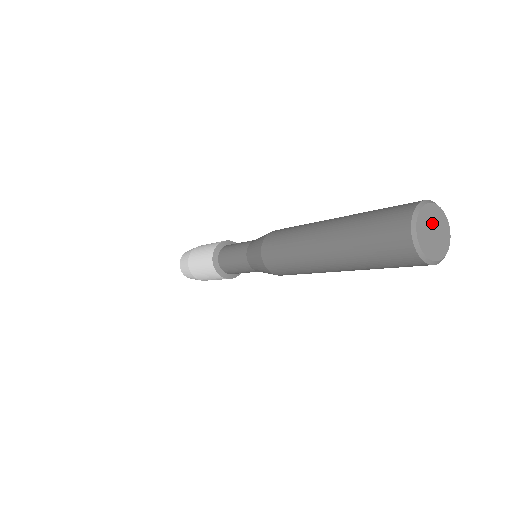
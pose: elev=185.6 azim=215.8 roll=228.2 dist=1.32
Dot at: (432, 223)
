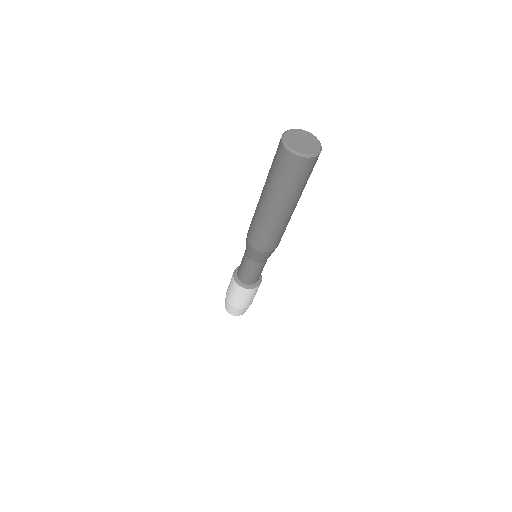
Dot at: (303, 138)
